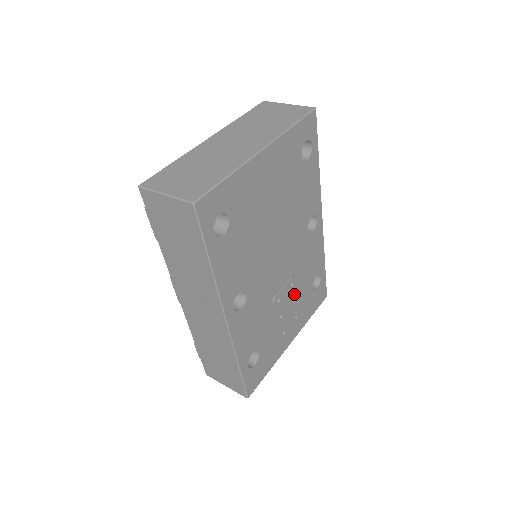
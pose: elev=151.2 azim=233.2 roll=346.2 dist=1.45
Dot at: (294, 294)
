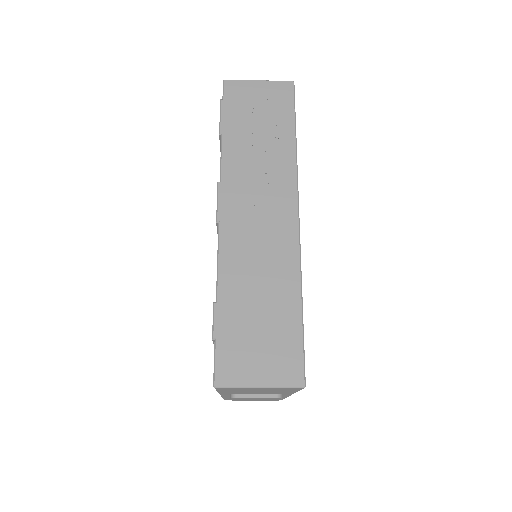
Dot at: occluded
